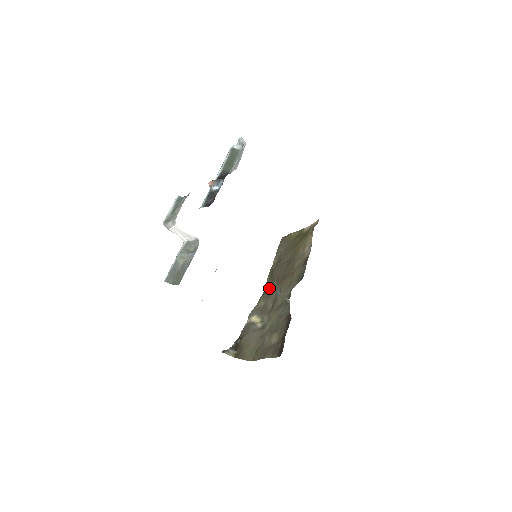
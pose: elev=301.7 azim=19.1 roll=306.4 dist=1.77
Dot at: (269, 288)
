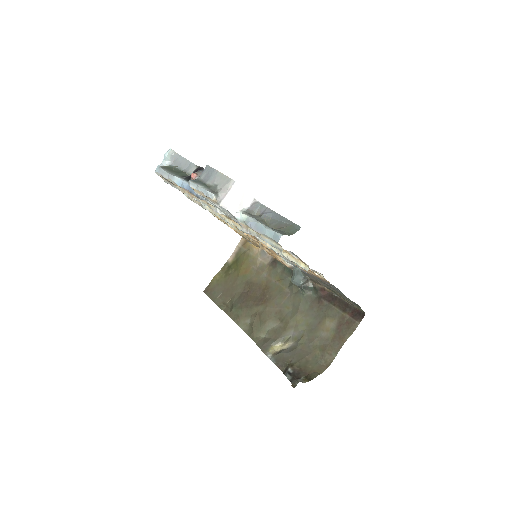
Dot at: (253, 320)
